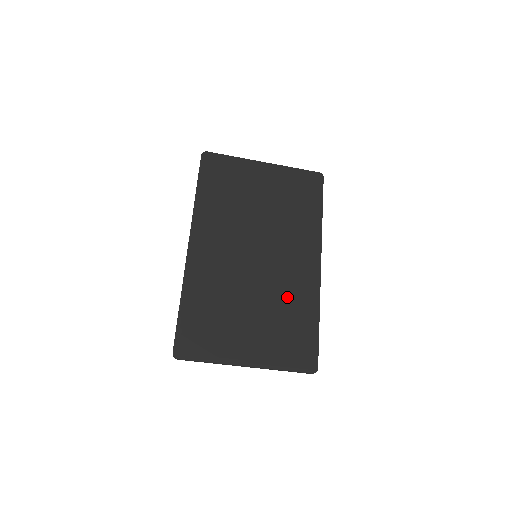
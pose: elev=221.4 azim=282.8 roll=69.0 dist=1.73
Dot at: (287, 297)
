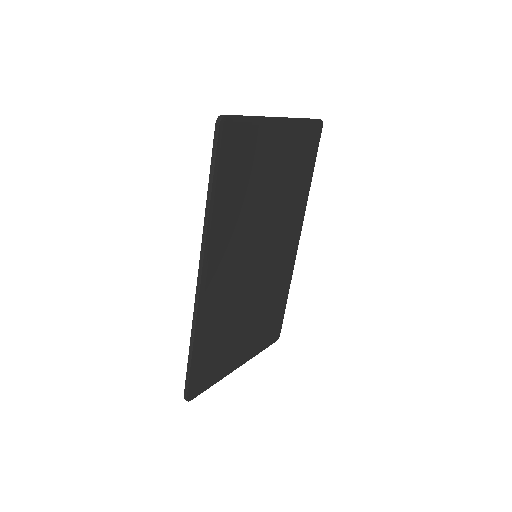
Dot at: (273, 287)
